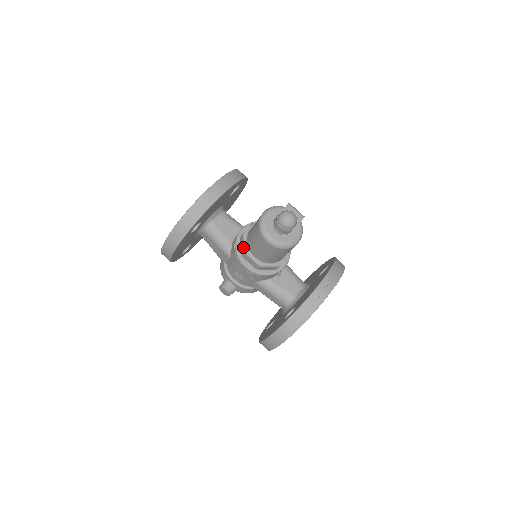
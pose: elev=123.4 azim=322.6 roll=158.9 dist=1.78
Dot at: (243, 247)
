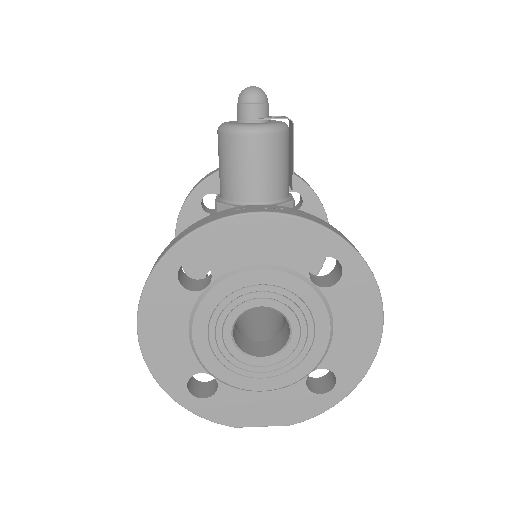
Dot at: occluded
